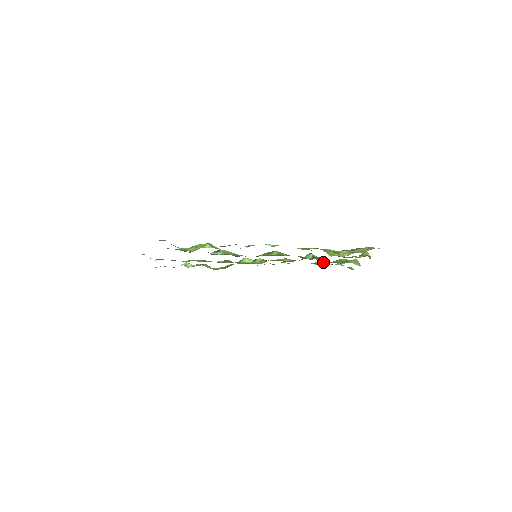
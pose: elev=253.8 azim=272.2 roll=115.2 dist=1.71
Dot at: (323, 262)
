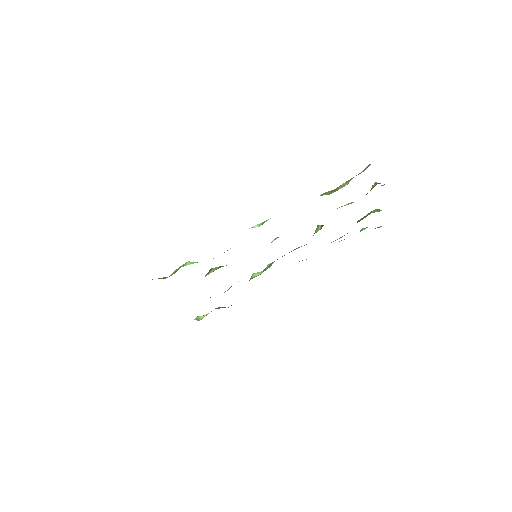
Dot at: occluded
